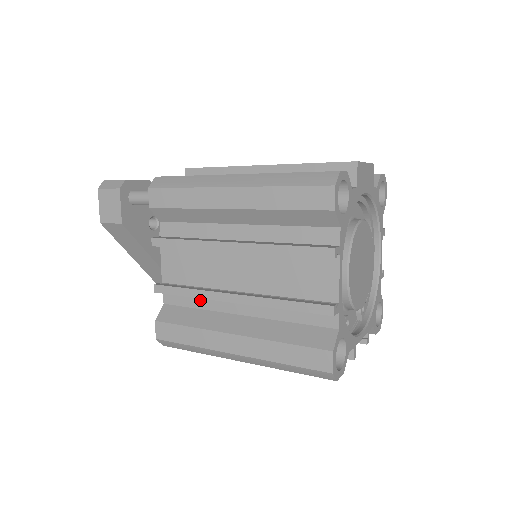
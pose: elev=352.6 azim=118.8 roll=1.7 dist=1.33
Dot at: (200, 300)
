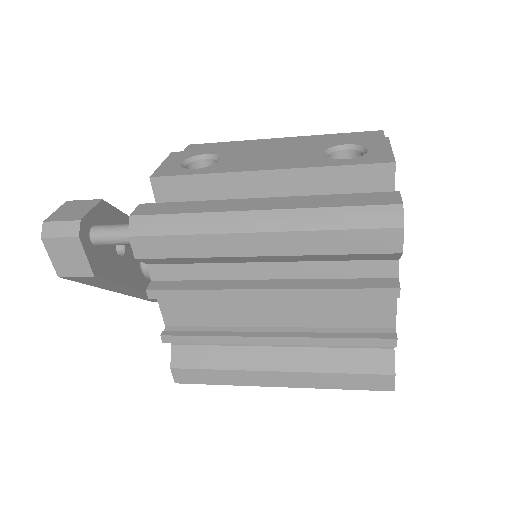
Dot at: occluded
